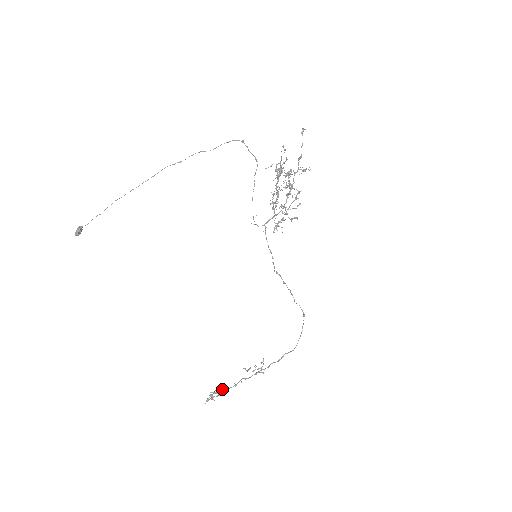
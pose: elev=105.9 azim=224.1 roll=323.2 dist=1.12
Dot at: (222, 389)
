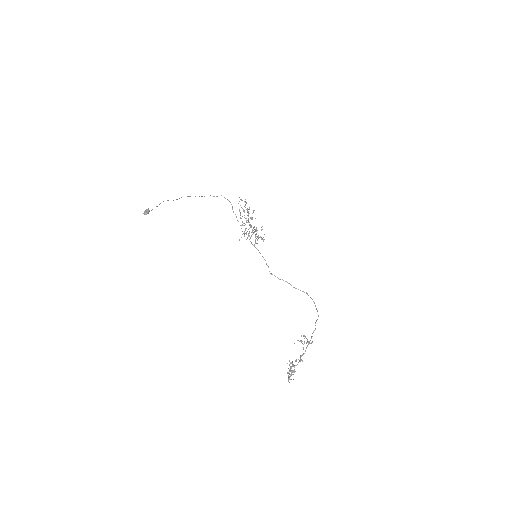
Dot at: (293, 365)
